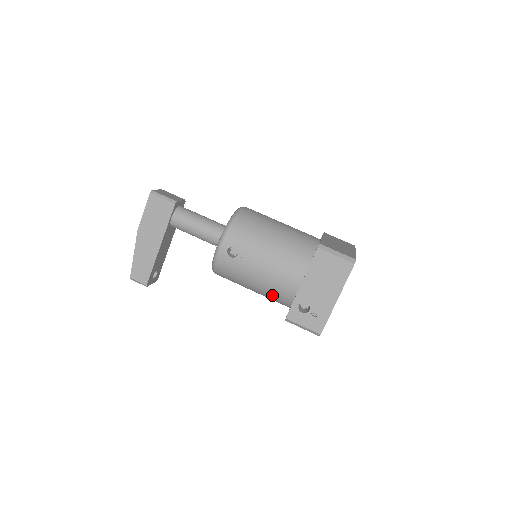
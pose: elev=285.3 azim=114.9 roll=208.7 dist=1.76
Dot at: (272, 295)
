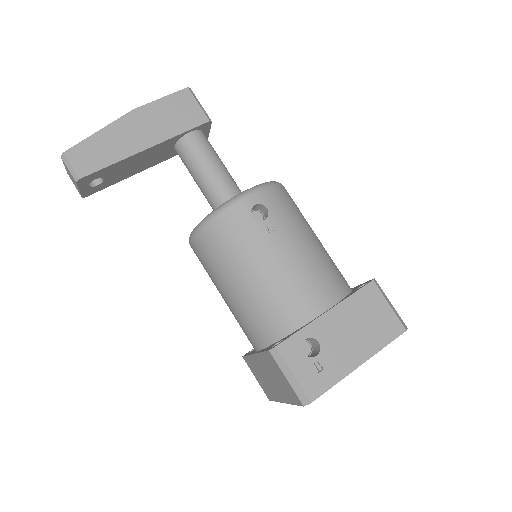
Dot at: (265, 307)
